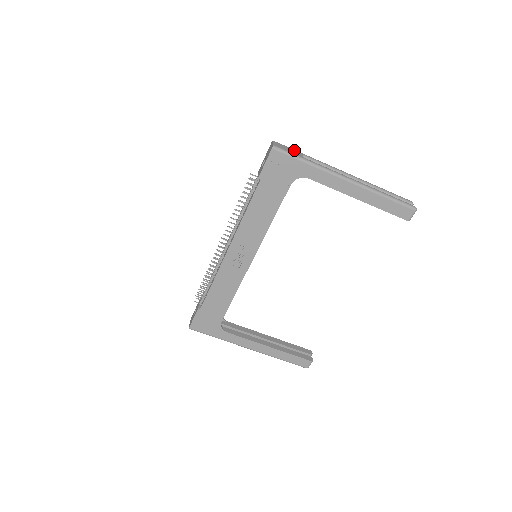
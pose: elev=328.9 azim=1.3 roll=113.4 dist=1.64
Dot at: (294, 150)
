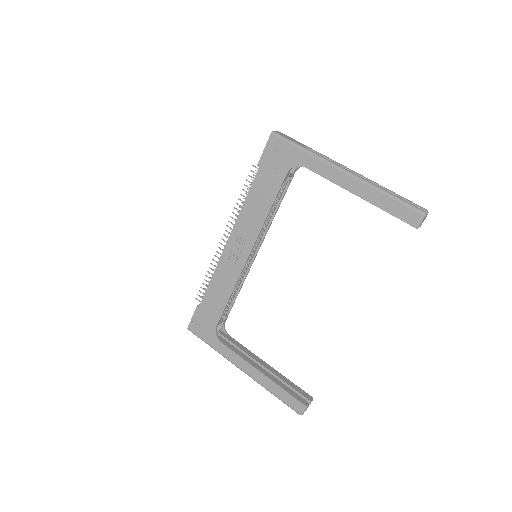
Dot at: occluded
